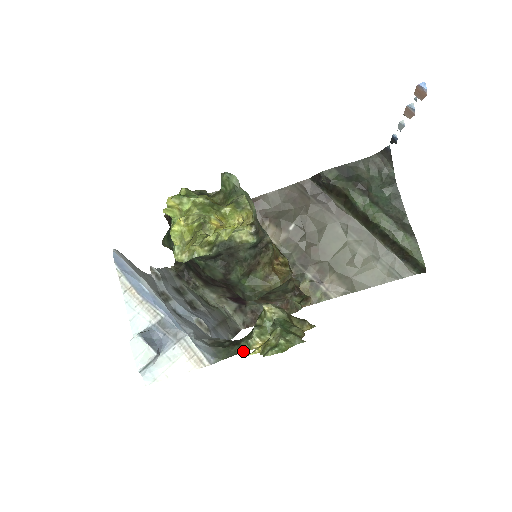
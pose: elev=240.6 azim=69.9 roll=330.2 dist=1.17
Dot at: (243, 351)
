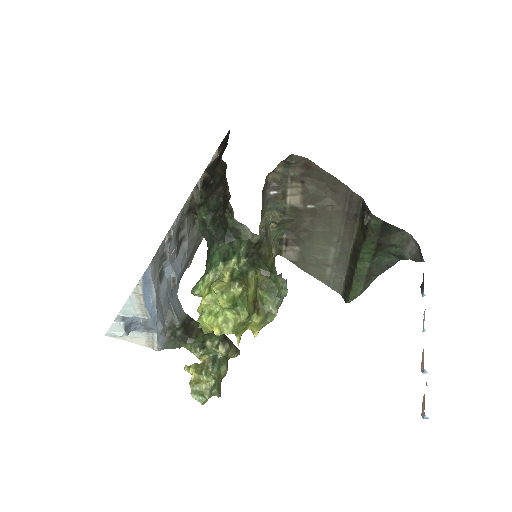
Dot at: (184, 347)
